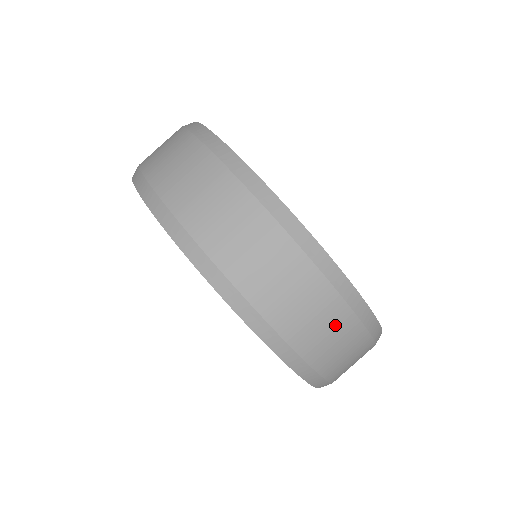
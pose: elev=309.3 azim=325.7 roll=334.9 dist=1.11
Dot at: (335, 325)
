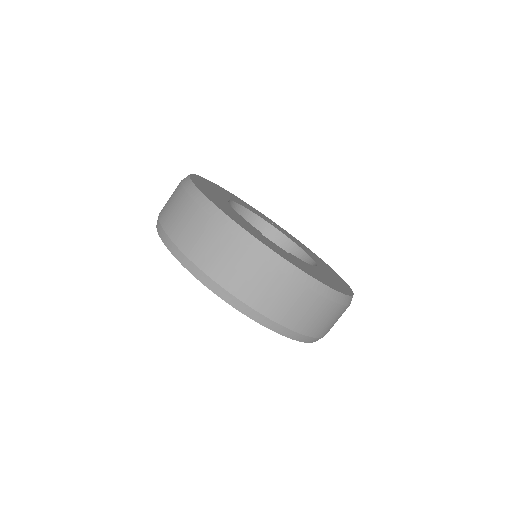
Dot at: (341, 315)
